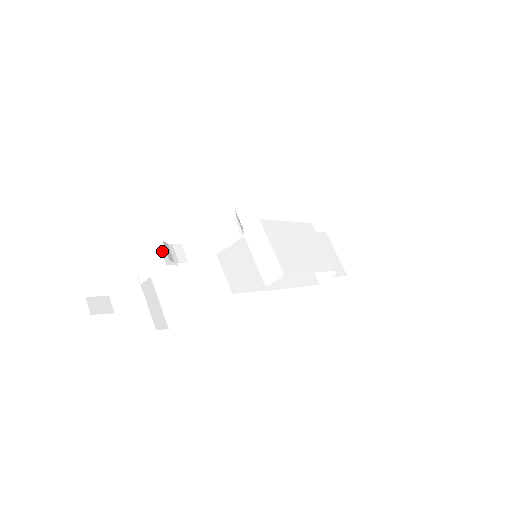
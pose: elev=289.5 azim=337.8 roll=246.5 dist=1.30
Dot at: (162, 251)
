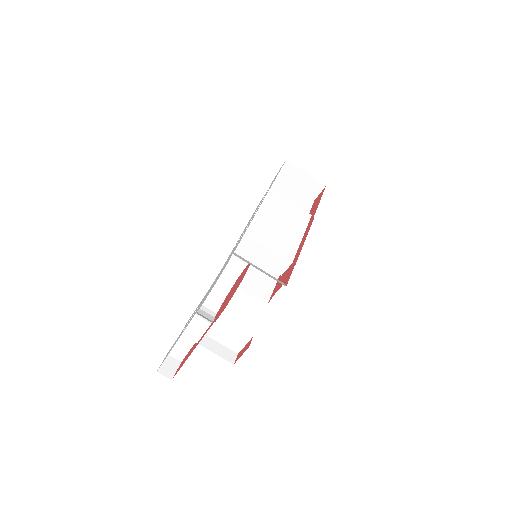
Dot at: (199, 316)
